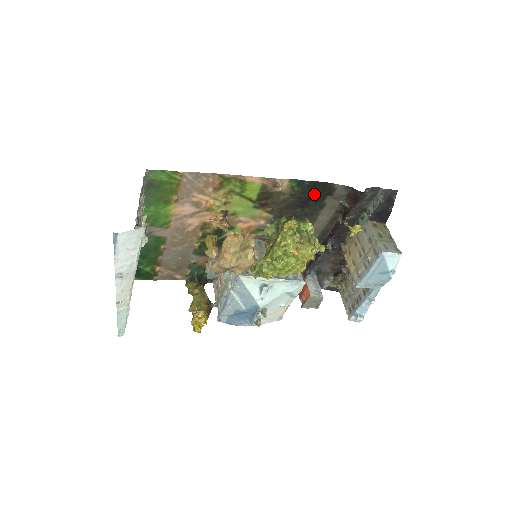
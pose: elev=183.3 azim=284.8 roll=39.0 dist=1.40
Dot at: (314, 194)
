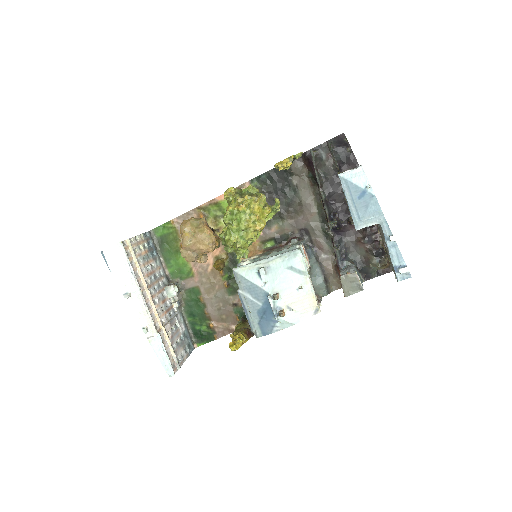
Dot at: (279, 182)
